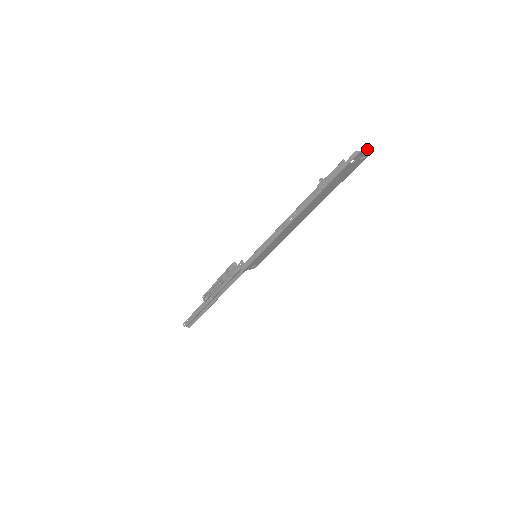
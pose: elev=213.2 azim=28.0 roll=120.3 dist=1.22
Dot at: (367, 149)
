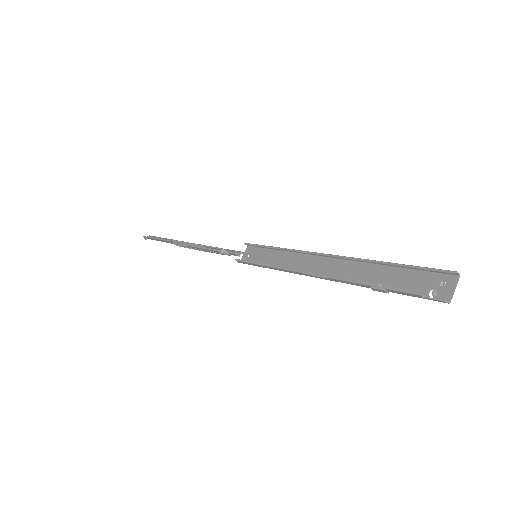
Dot at: (450, 272)
